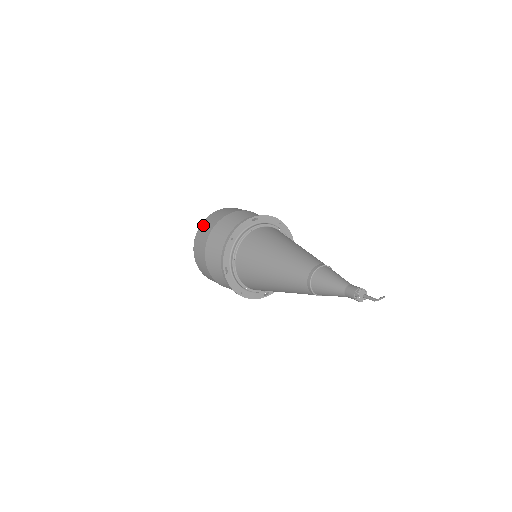
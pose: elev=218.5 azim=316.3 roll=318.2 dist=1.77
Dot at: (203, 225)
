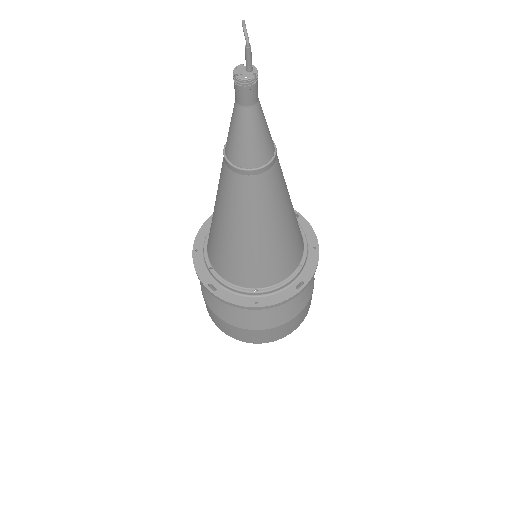
Dot at: occluded
